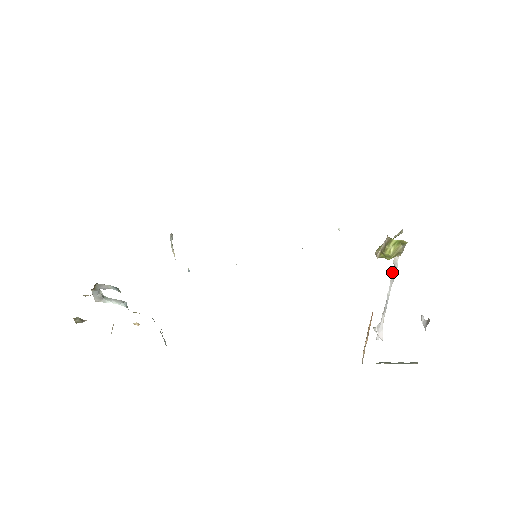
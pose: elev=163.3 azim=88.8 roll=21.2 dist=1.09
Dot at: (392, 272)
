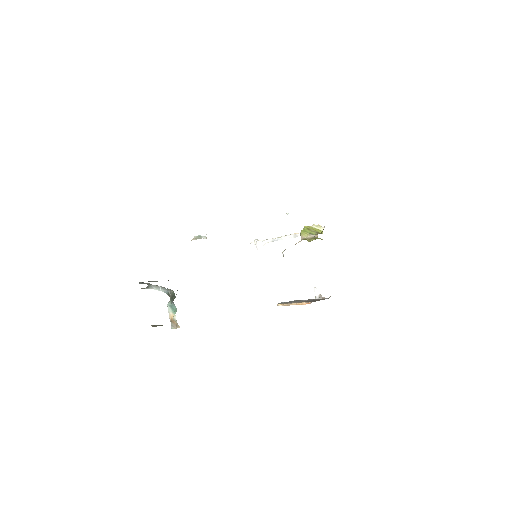
Dot at: (296, 234)
